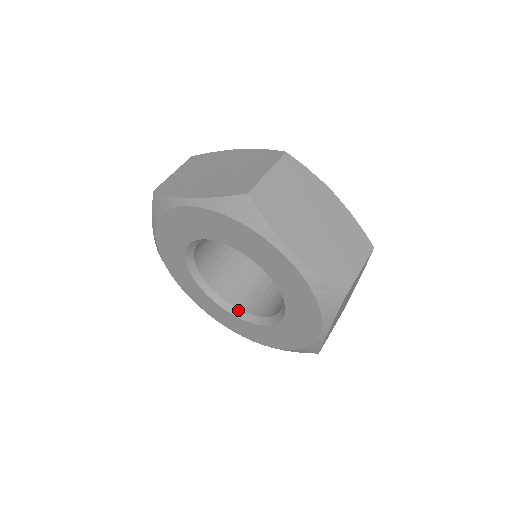
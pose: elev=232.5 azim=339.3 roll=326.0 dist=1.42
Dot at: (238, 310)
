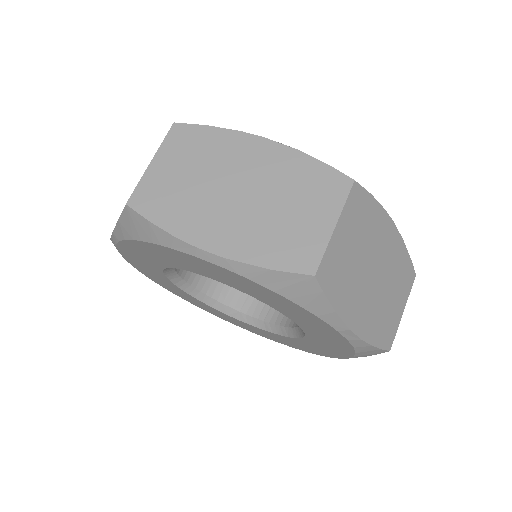
Dot at: (277, 326)
